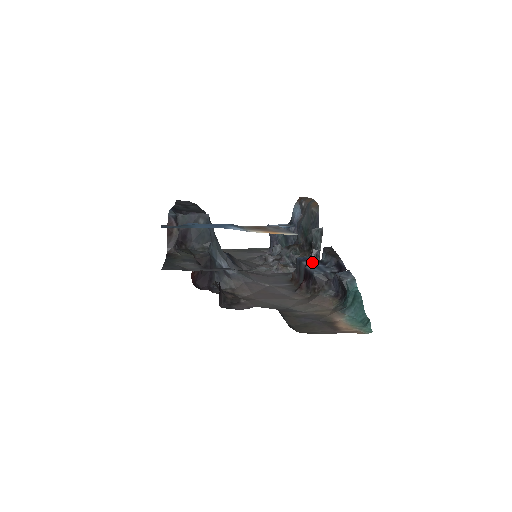
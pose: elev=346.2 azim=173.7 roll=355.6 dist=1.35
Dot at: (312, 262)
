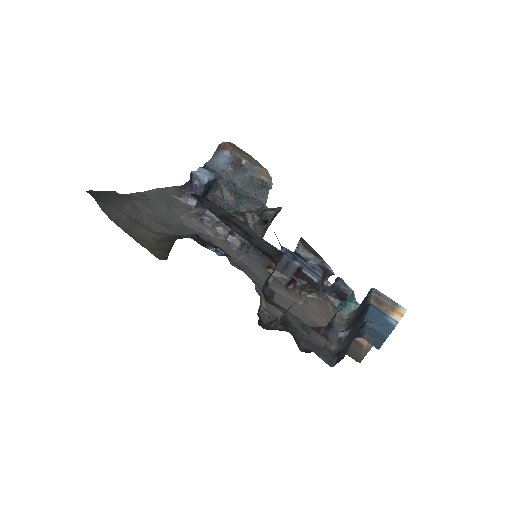
Dot at: (298, 259)
